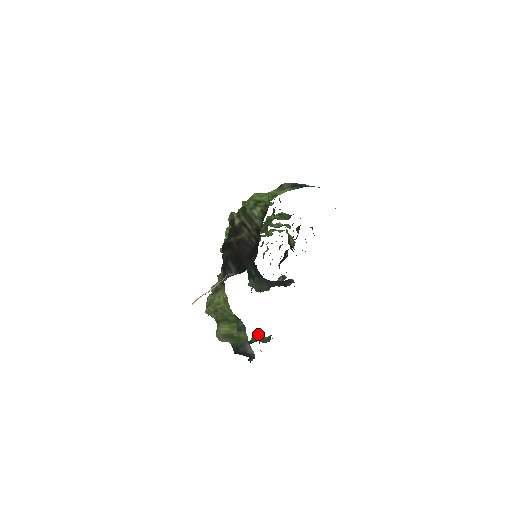
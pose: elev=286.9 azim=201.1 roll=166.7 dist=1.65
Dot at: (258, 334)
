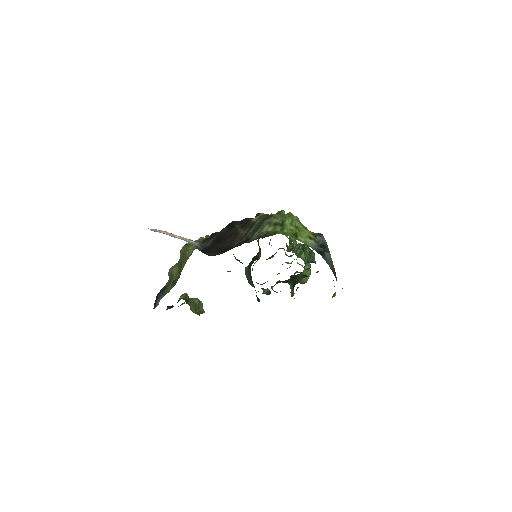
Dot at: occluded
